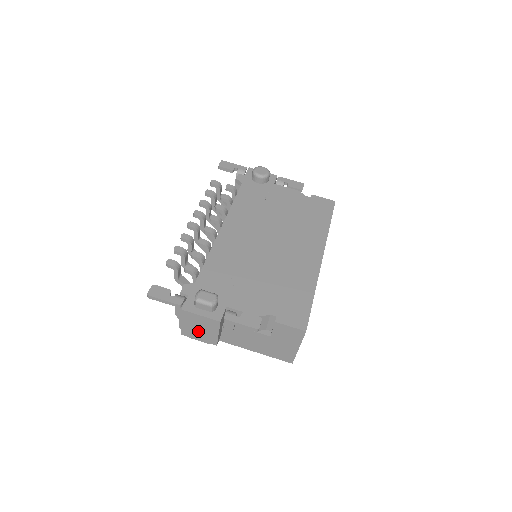
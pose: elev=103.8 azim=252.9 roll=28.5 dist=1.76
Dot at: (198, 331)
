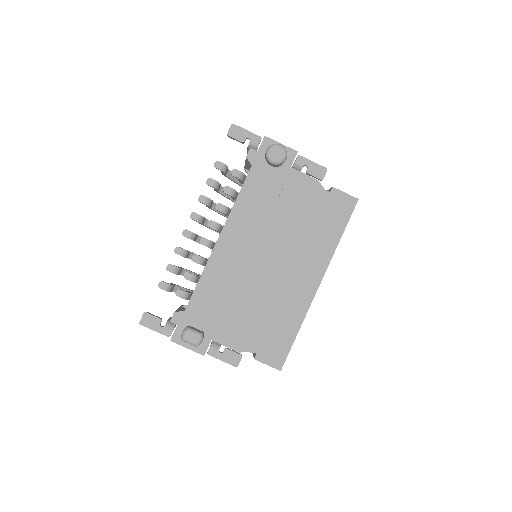
Dot at: occluded
